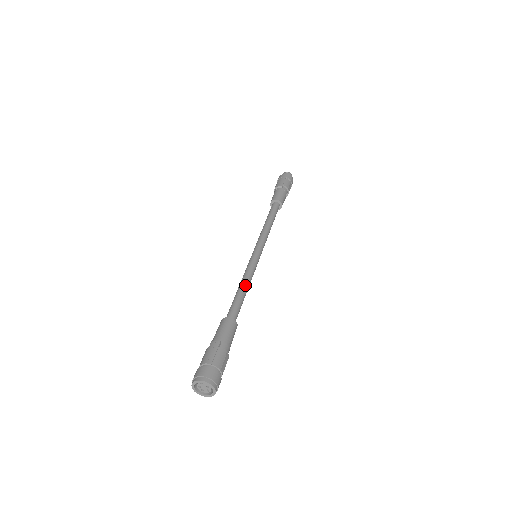
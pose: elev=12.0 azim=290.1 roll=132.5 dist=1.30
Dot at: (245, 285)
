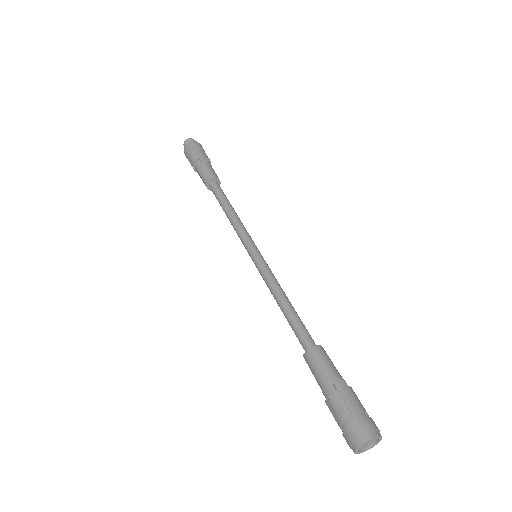
Dot at: (287, 298)
